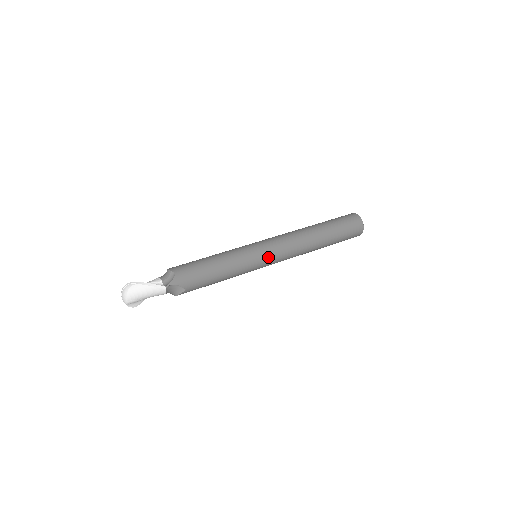
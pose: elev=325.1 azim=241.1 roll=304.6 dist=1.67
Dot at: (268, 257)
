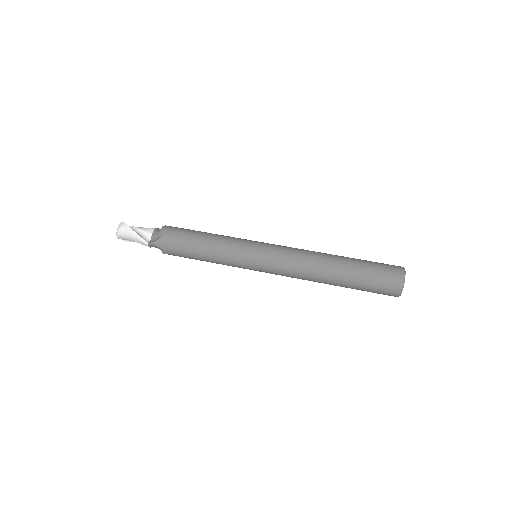
Dot at: (260, 266)
